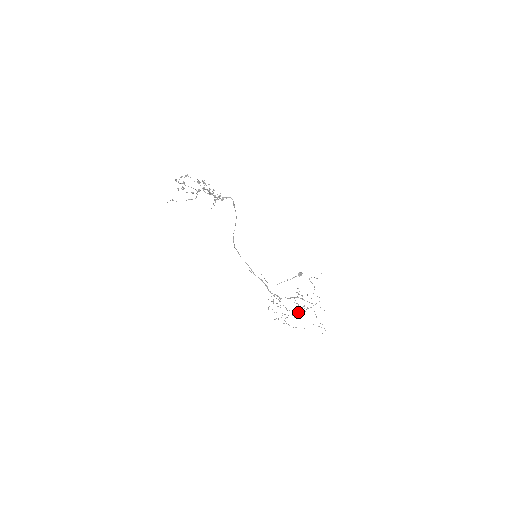
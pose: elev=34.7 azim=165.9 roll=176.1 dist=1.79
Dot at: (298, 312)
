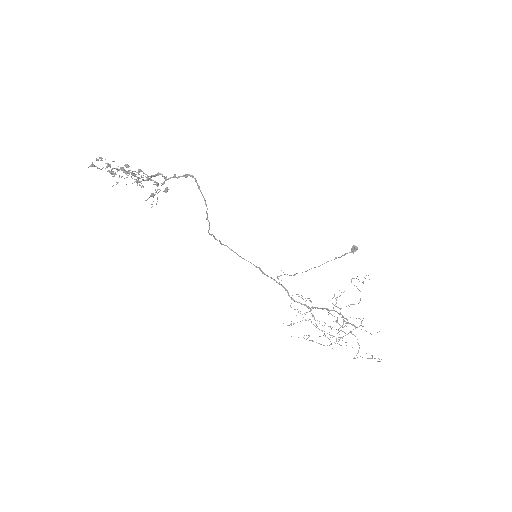
Dot at: occluded
